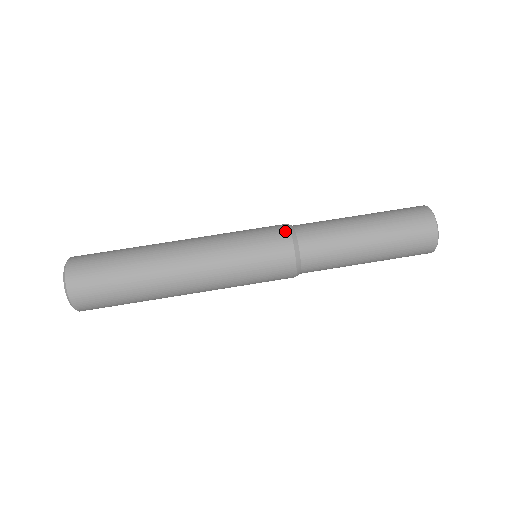
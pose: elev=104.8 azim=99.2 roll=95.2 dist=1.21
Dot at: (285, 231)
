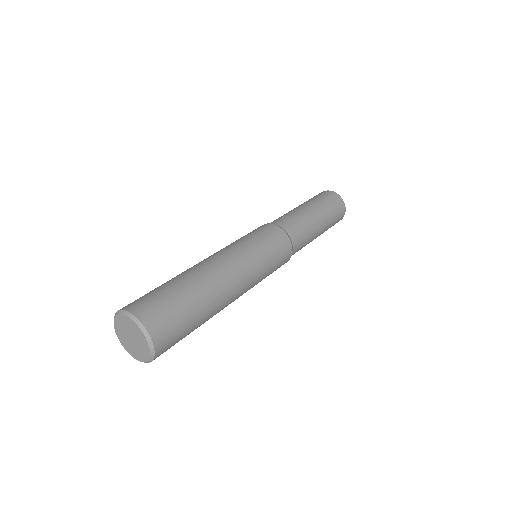
Dot at: occluded
